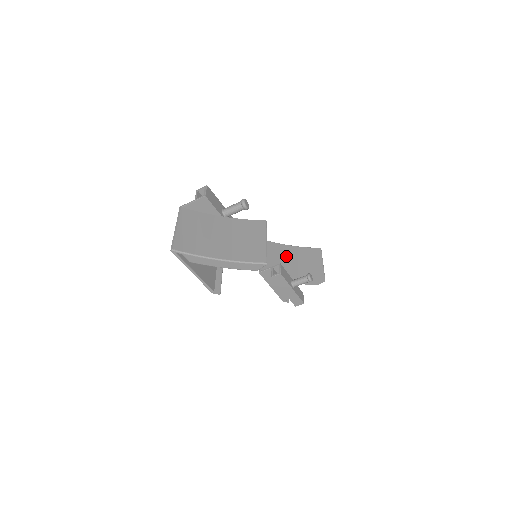
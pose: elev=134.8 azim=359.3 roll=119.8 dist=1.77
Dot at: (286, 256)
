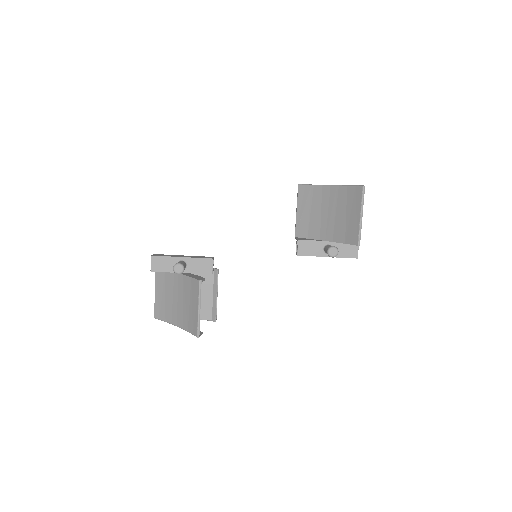
Dot at: (324, 207)
